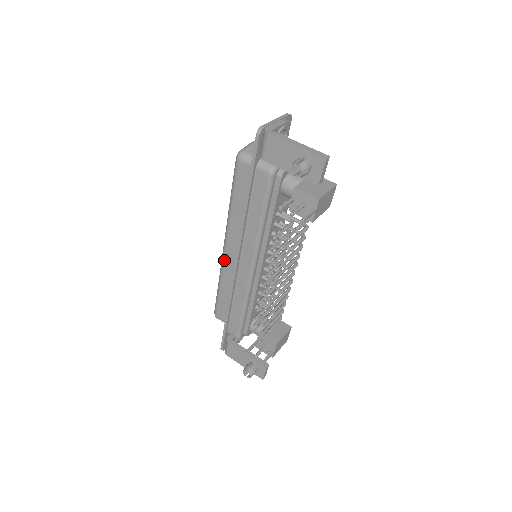
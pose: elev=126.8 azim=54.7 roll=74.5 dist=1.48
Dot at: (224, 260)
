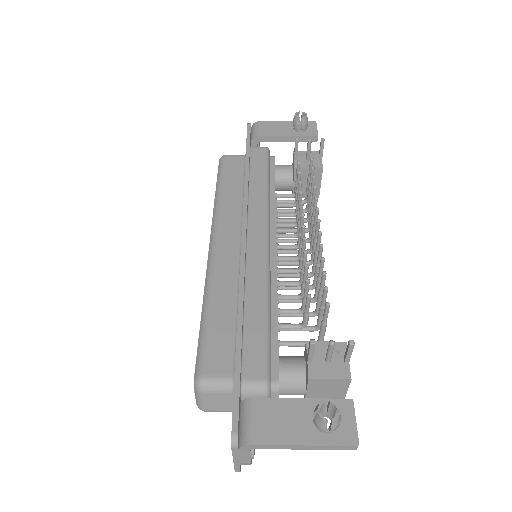
Dot at: (214, 258)
